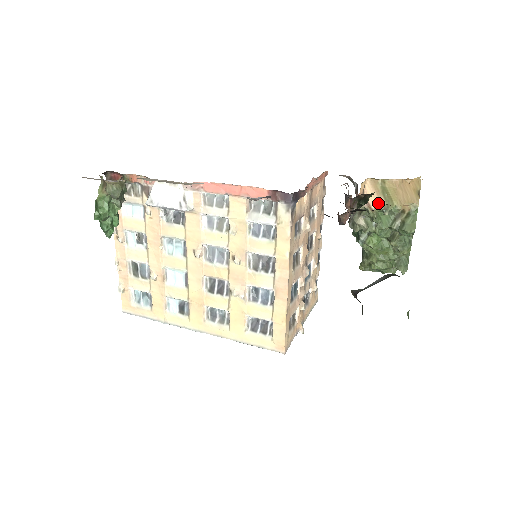
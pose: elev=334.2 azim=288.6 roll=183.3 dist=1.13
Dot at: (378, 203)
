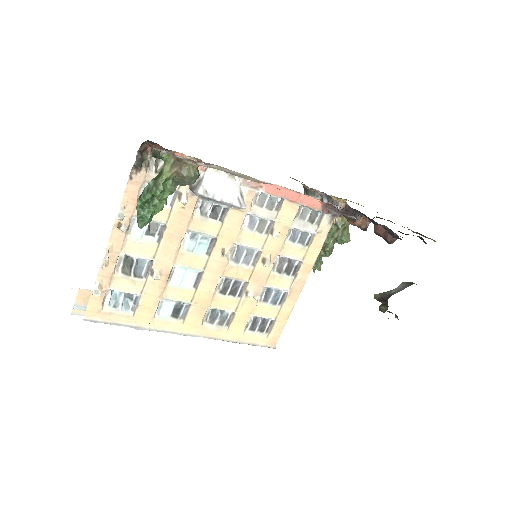
Dot at: occluded
